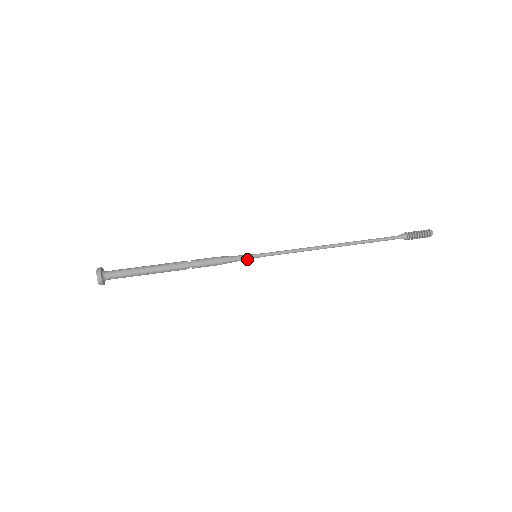
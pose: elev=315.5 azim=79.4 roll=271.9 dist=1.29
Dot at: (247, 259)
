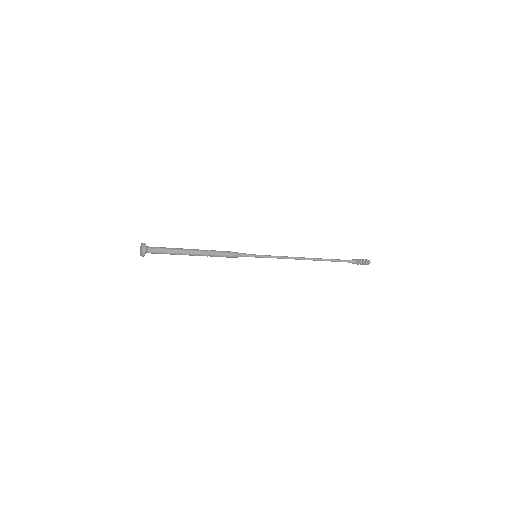
Dot at: (250, 256)
